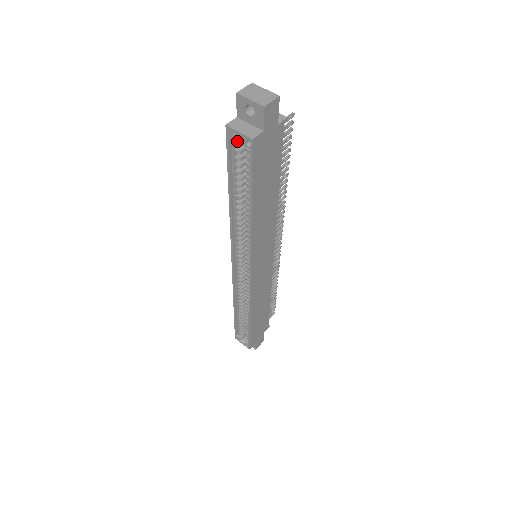
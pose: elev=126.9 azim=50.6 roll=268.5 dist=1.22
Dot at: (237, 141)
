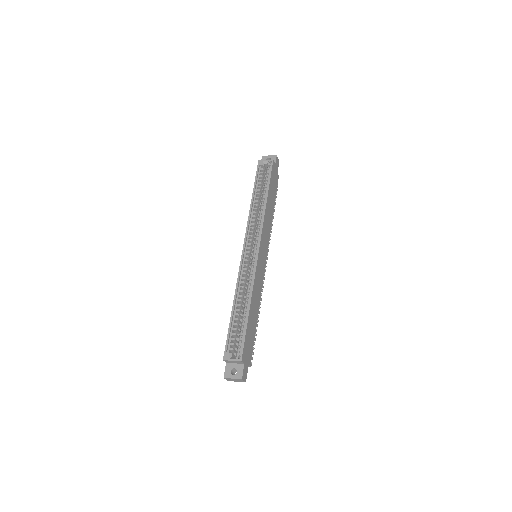
Dot at: (262, 169)
